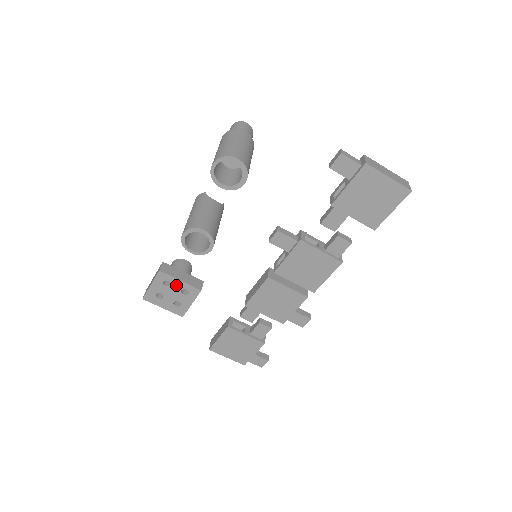
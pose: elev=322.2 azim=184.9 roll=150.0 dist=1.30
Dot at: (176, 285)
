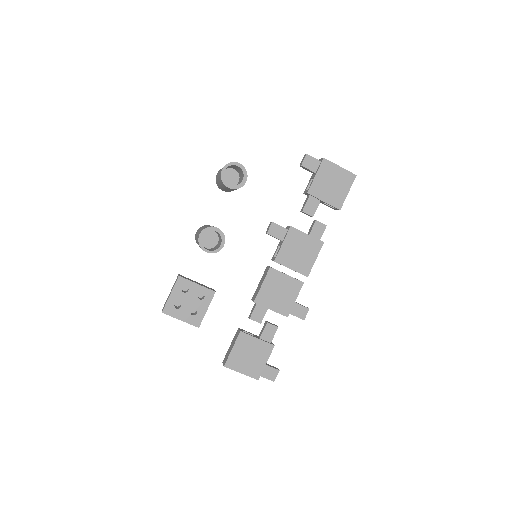
Dot at: (193, 290)
